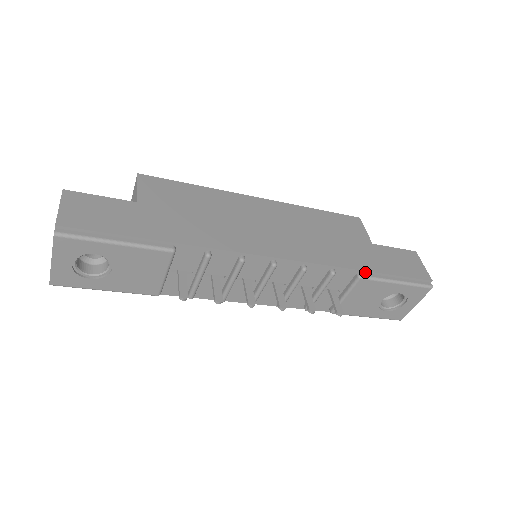
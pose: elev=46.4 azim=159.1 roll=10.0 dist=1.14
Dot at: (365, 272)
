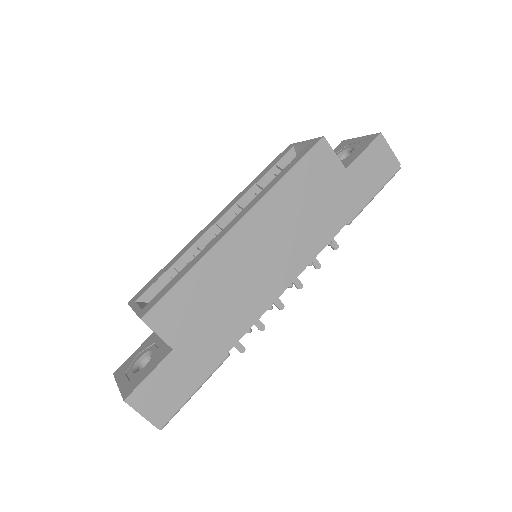
Dot at: (351, 217)
